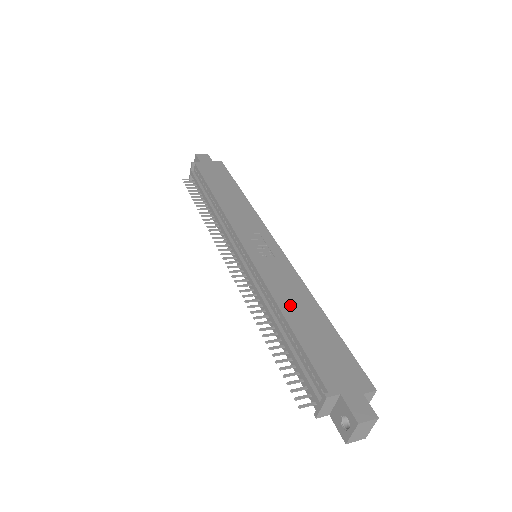
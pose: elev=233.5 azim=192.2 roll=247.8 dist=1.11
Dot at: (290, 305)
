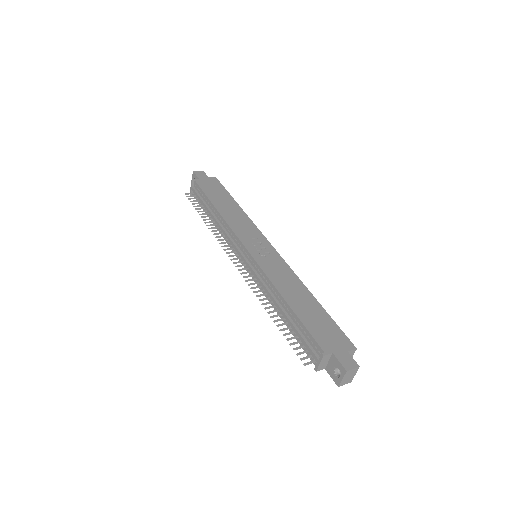
Dot at: (289, 293)
